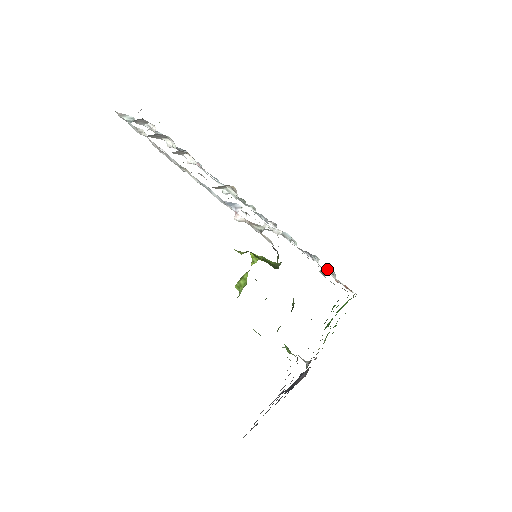
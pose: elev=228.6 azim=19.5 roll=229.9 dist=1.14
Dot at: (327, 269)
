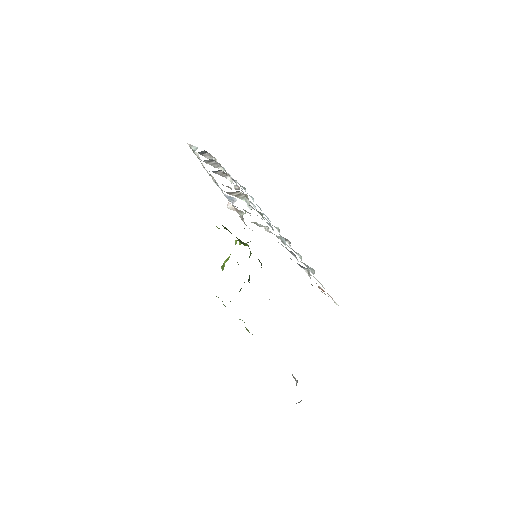
Dot at: (303, 267)
